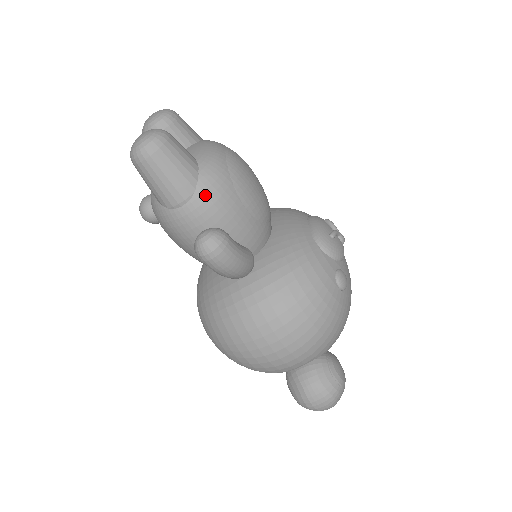
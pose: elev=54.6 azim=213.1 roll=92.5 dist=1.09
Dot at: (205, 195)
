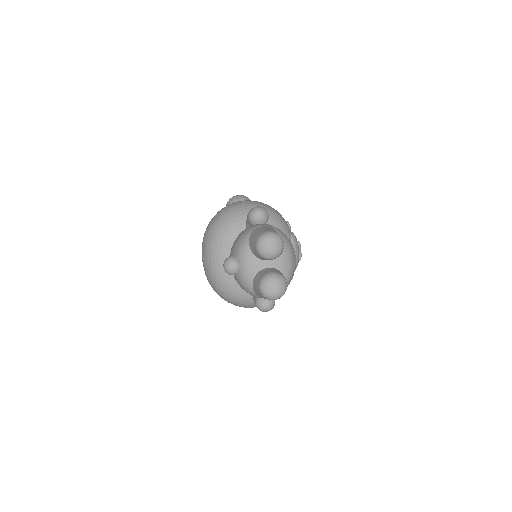
Dot at: occluded
